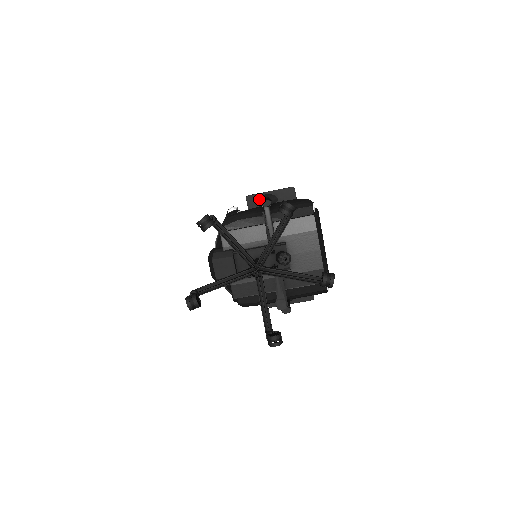
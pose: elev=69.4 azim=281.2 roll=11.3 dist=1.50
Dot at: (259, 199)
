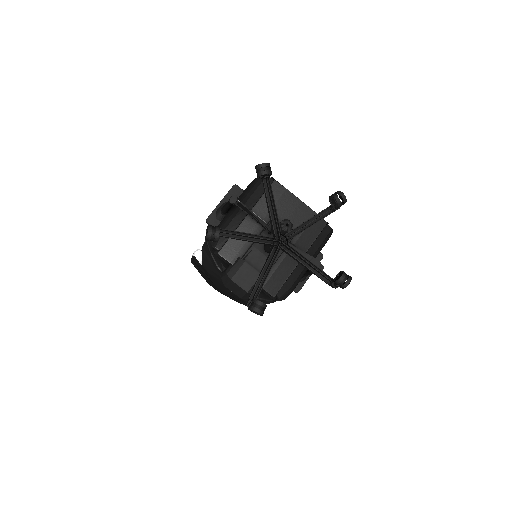
Dot at: (217, 214)
